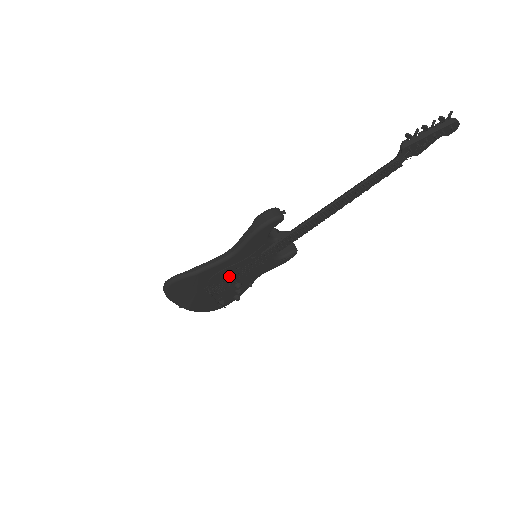
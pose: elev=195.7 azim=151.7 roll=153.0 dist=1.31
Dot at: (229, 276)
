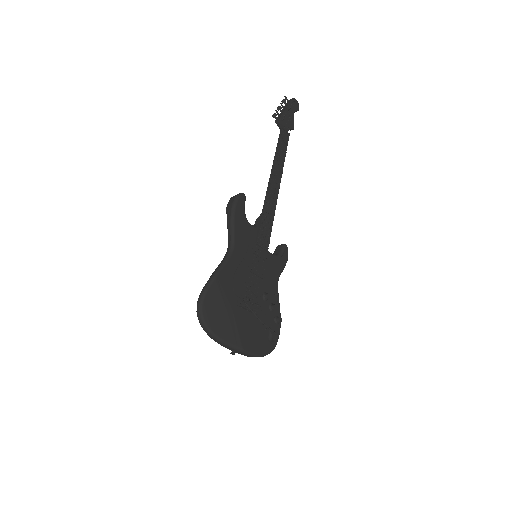
Dot at: (248, 282)
